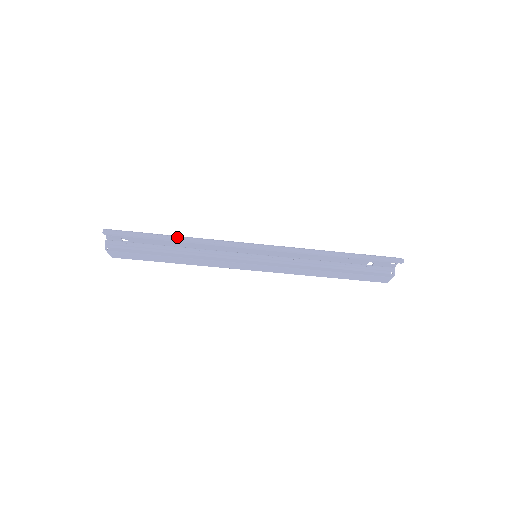
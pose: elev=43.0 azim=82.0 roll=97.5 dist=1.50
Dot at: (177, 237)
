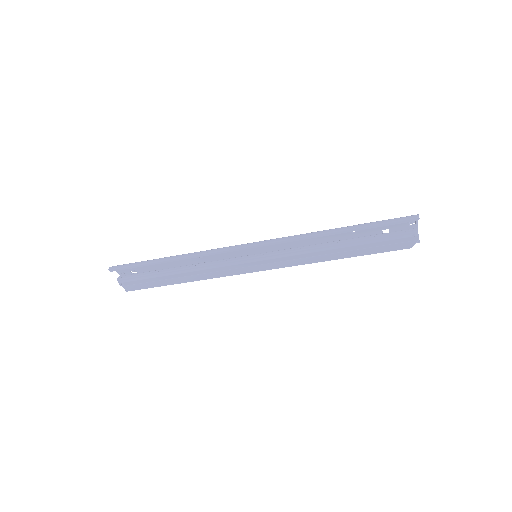
Dot at: (172, 257)
